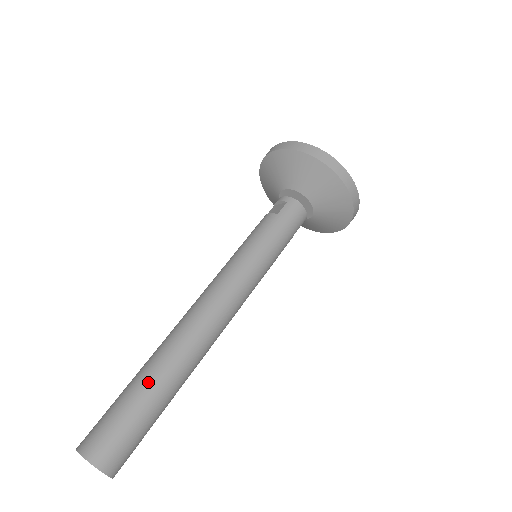
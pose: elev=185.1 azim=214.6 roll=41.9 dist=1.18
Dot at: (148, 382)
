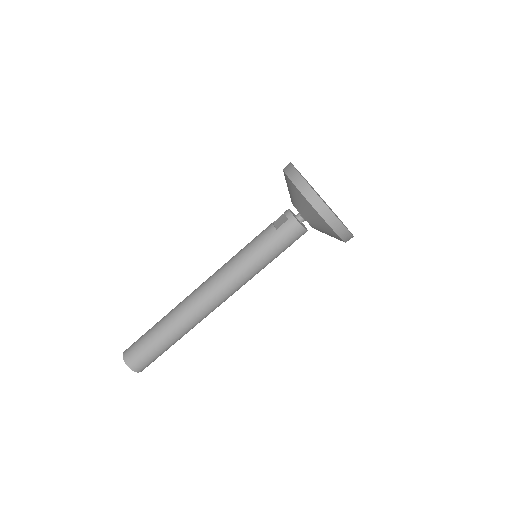
Dot at: (161, 331)
